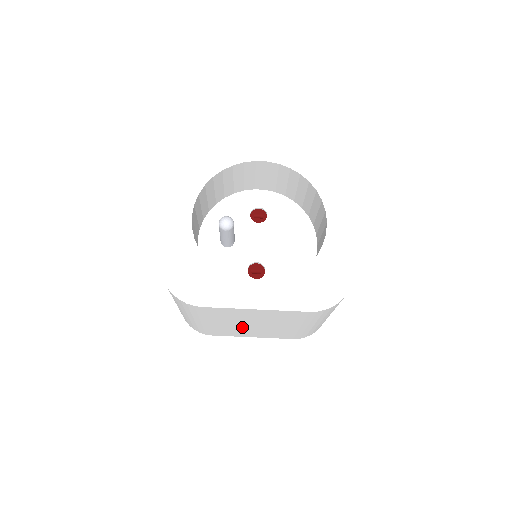
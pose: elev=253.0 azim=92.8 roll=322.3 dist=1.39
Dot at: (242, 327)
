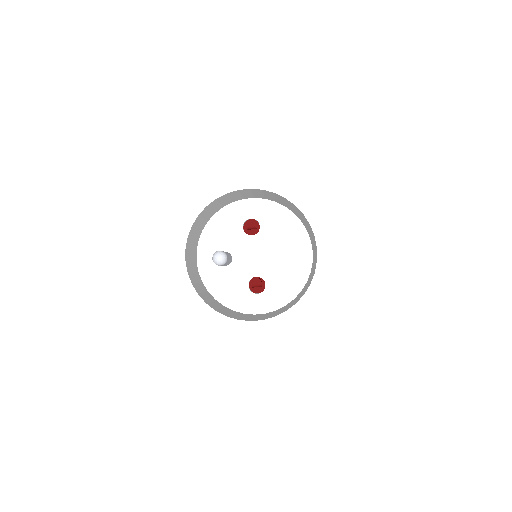
Dot at: occluded
